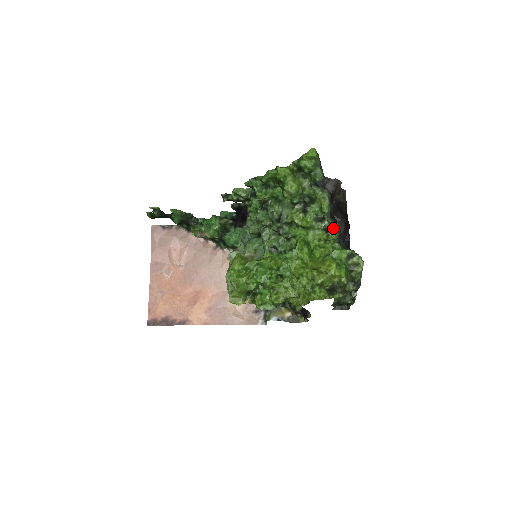
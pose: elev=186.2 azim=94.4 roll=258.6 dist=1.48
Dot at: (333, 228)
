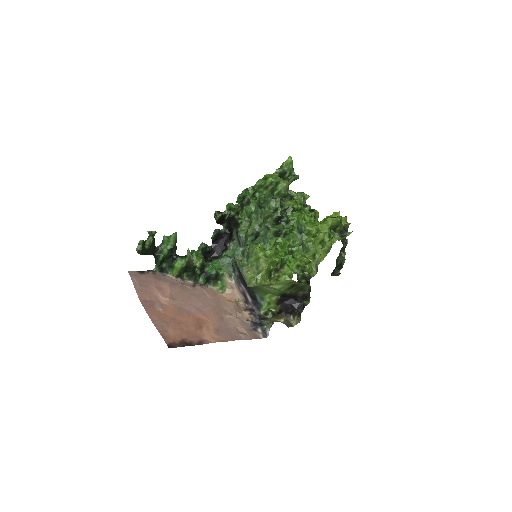
Dot at: occluded
